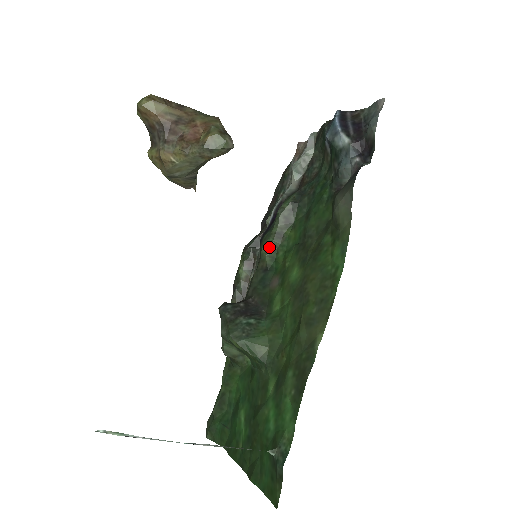
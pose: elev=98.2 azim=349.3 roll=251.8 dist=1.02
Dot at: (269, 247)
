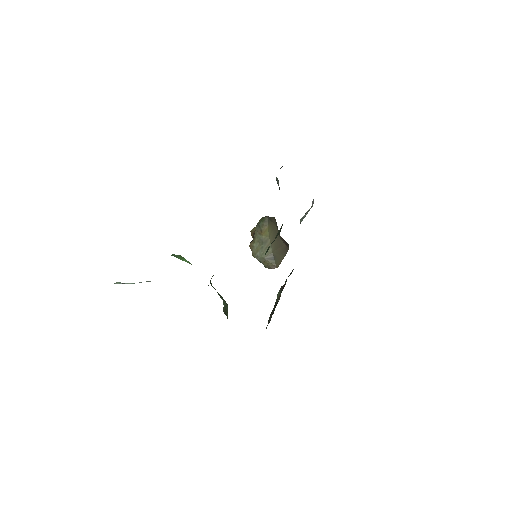
Dot at: (266, 251)
